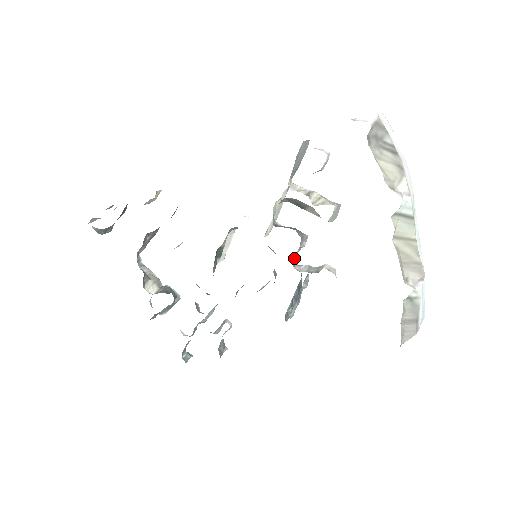
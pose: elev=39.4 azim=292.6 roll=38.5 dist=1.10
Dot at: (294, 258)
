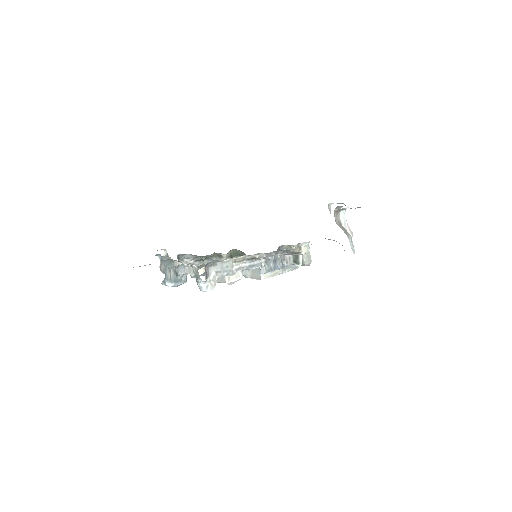
Dot at: occluded
